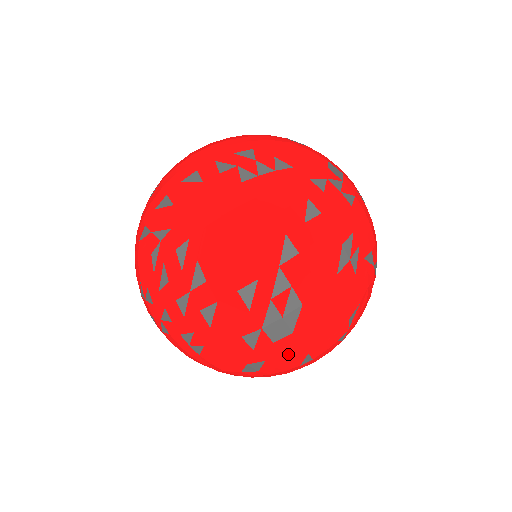
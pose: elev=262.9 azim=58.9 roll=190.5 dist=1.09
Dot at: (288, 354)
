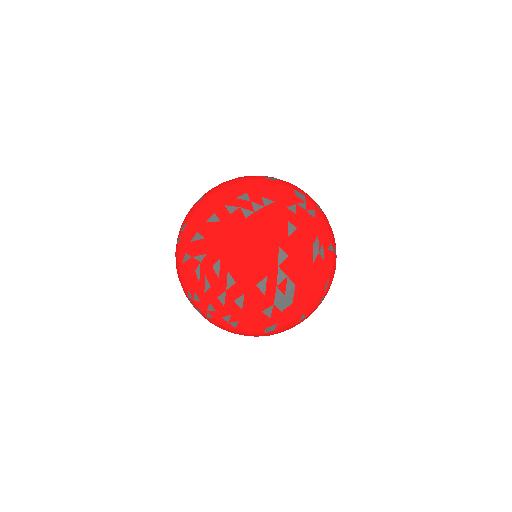
Dot at: (291, 316)
